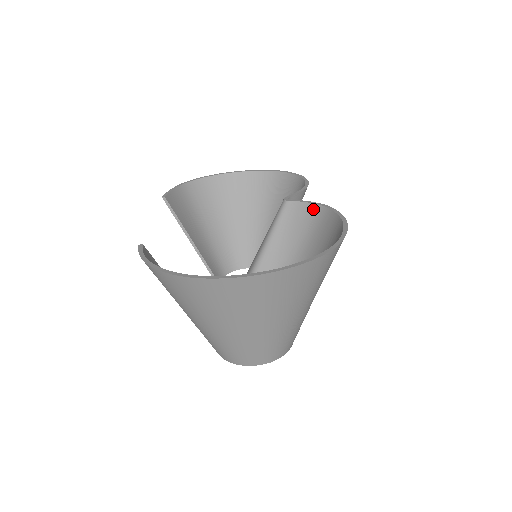
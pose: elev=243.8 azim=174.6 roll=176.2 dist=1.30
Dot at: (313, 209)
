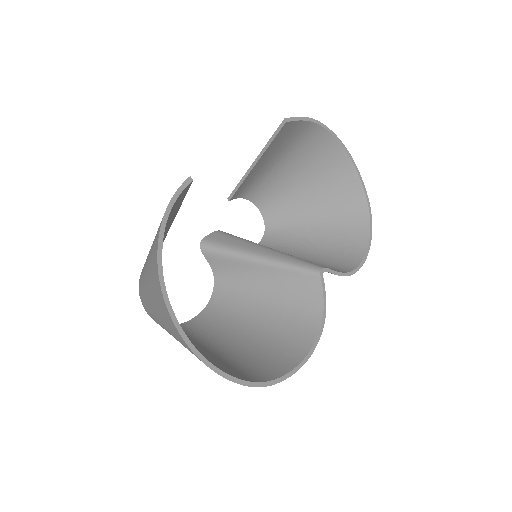
Dot at: (318, 308)
